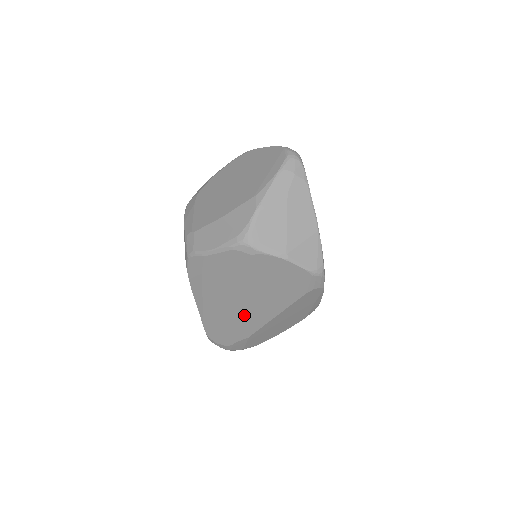
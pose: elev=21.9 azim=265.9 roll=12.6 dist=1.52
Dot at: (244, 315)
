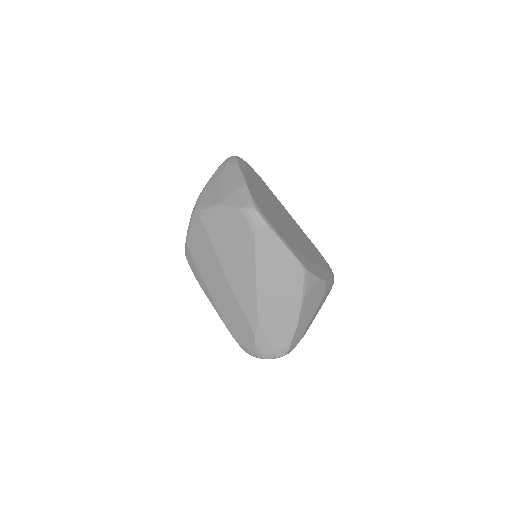
Dot at: (236, 291)
